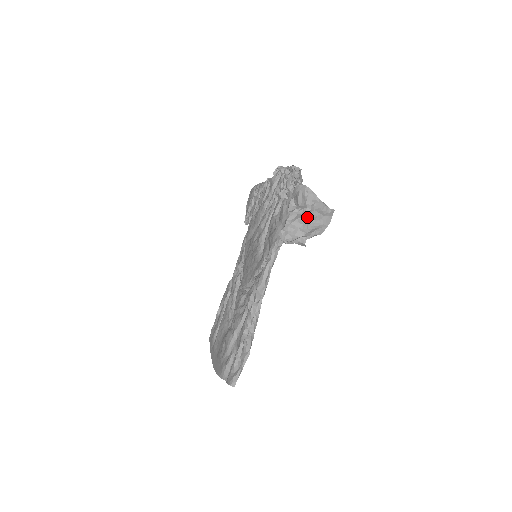
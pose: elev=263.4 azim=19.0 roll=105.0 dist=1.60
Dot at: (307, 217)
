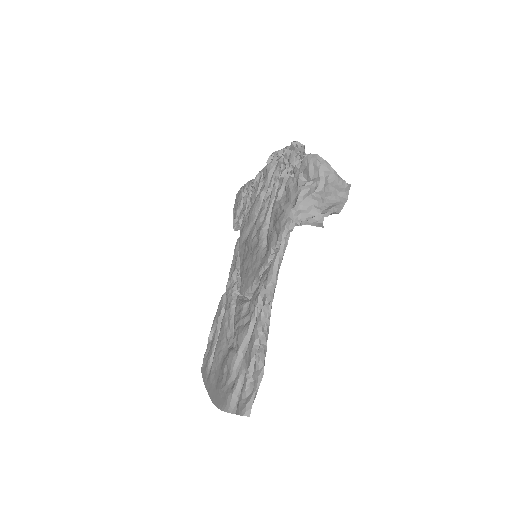
Dot at: (321, 192)
